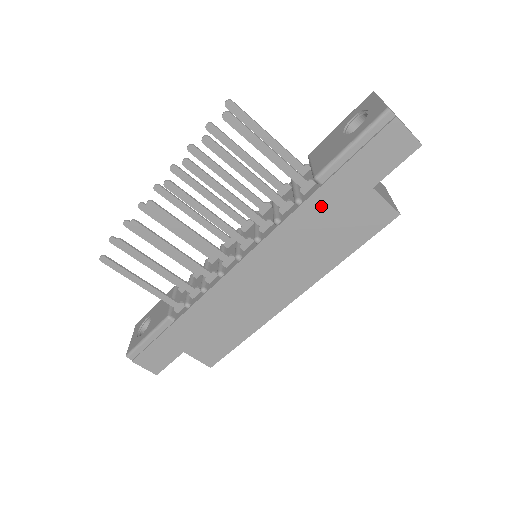
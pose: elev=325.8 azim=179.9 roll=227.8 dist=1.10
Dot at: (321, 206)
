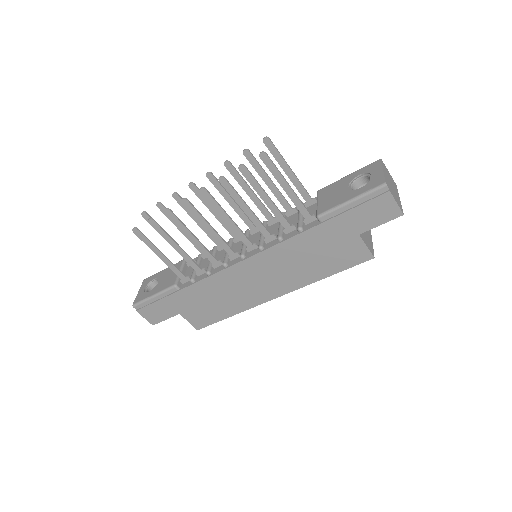
Dot at: (317, 237)
